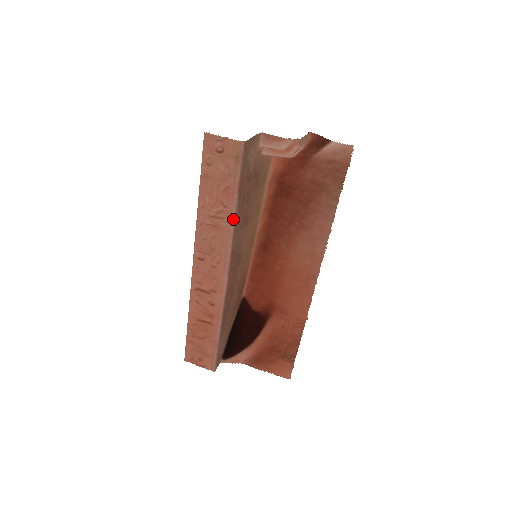
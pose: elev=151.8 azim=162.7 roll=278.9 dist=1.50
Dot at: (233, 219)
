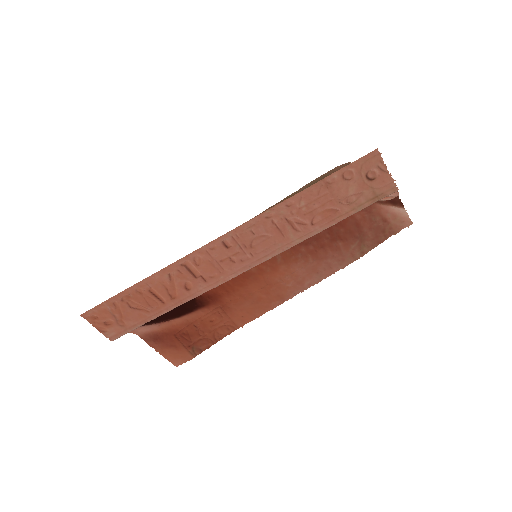
Dot at: (306, 238)
